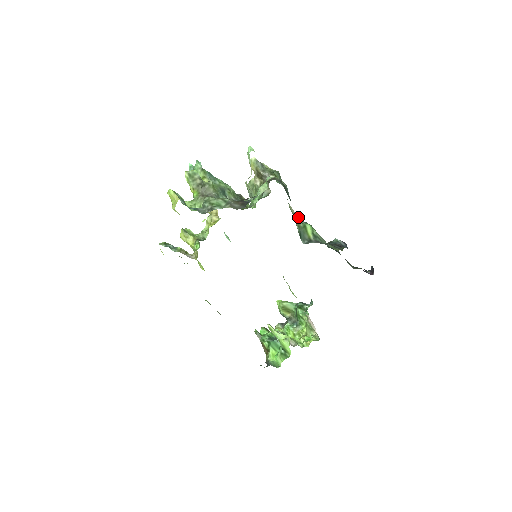
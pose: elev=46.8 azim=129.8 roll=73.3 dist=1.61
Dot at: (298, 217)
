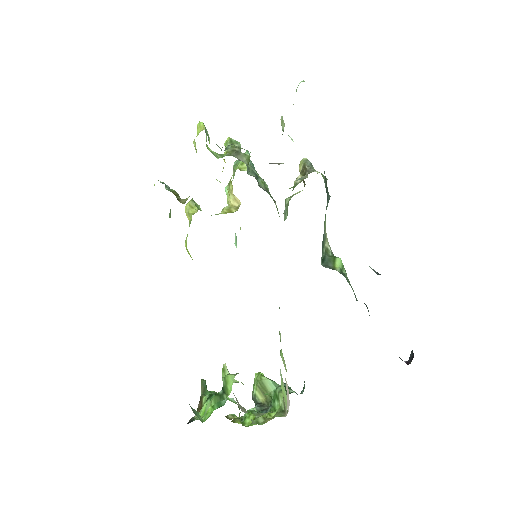
Dot at: (330, 248)
